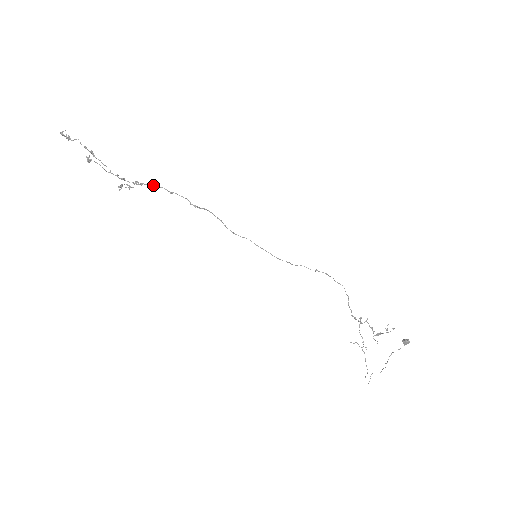
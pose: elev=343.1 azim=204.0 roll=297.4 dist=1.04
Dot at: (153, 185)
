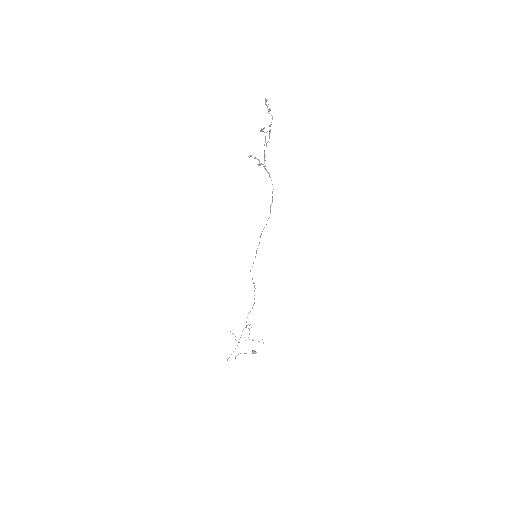
Dot at: occluded
